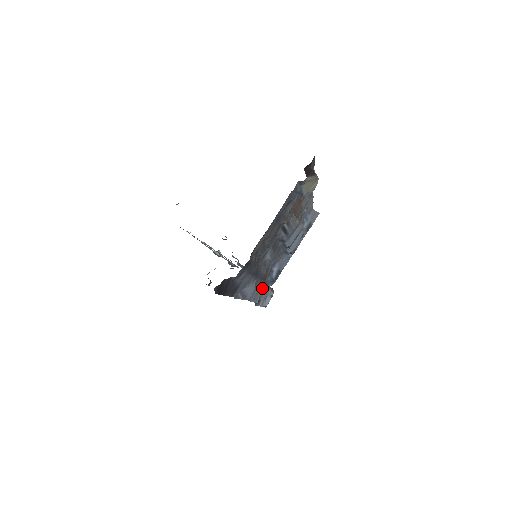
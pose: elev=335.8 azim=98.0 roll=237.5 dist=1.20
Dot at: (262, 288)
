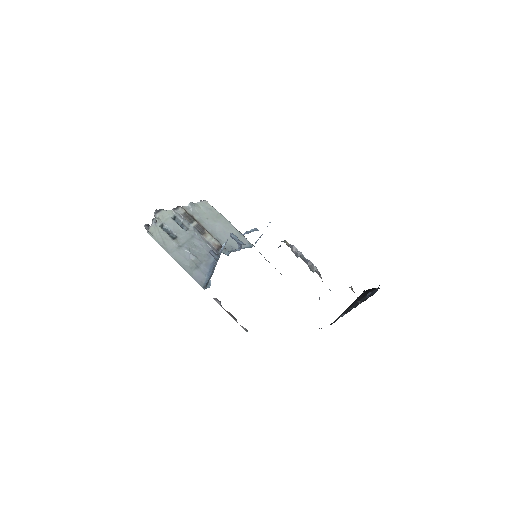
Dot at: occluded
